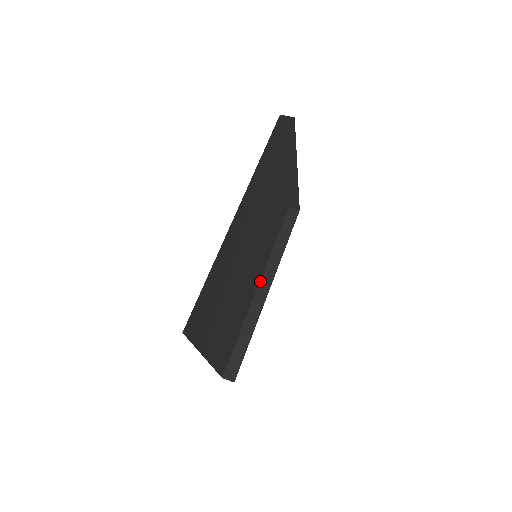
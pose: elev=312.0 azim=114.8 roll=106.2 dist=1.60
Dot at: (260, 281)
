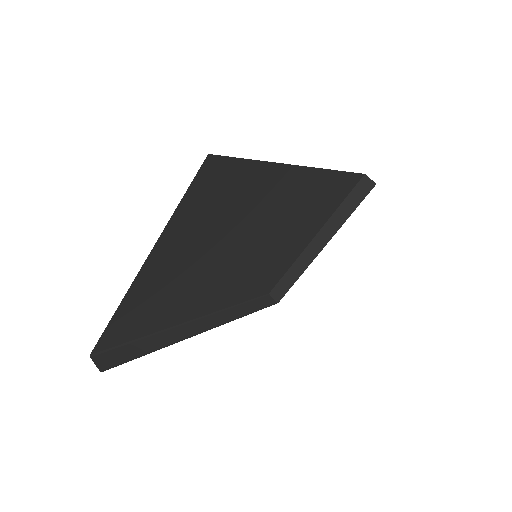
Dot at: (206, 315)
